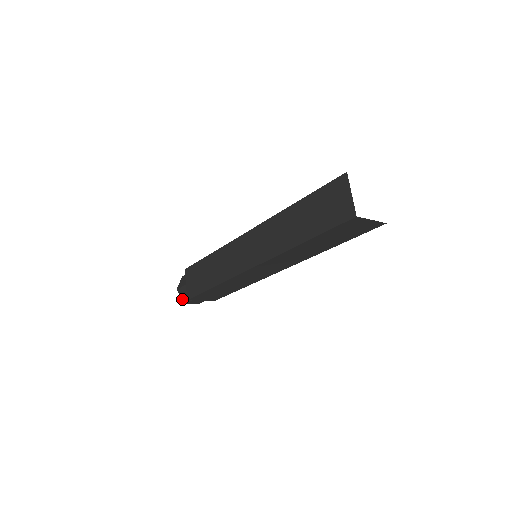
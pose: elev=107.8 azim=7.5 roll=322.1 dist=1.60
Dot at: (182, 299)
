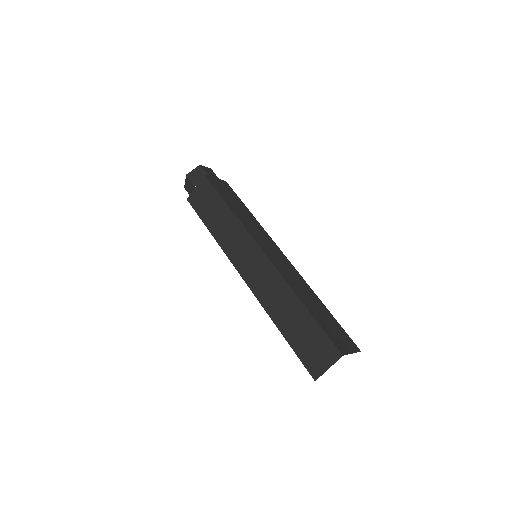
Dot at: (185, 184)
